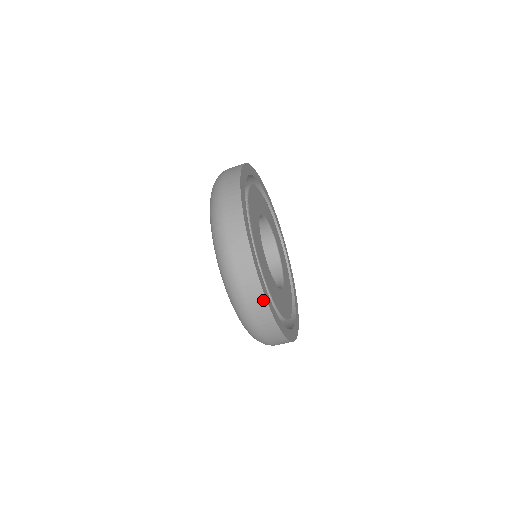
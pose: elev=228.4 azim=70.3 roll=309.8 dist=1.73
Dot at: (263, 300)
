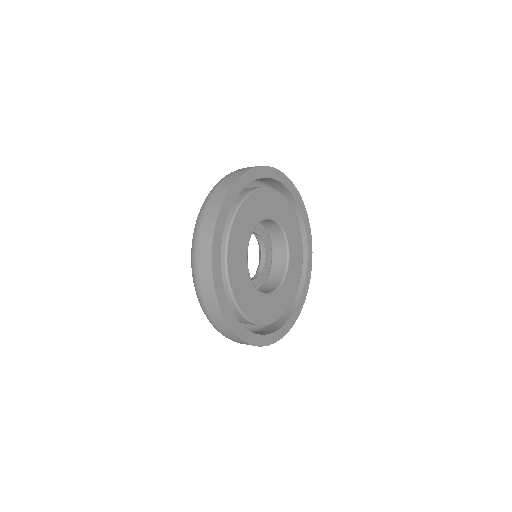
Dot at: (270, 344)
